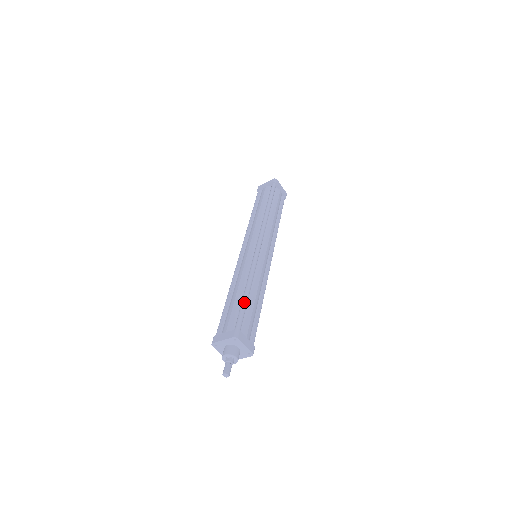
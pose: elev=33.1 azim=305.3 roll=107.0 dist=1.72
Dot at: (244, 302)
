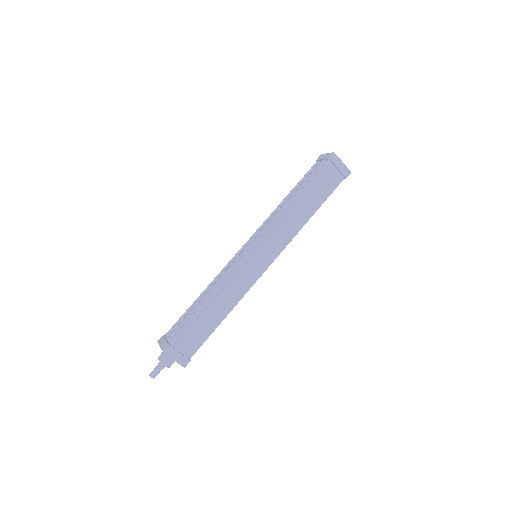
Dot at: (193, 316)
